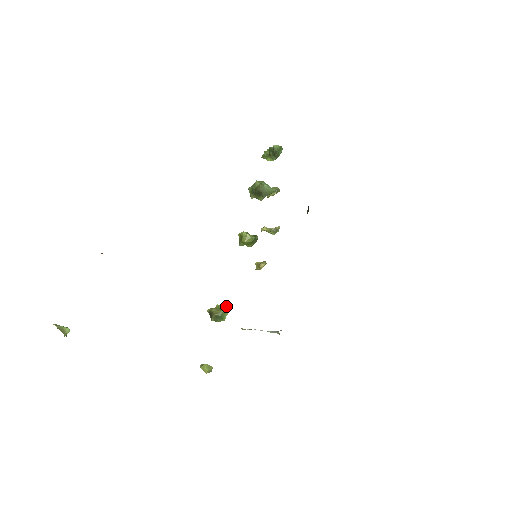
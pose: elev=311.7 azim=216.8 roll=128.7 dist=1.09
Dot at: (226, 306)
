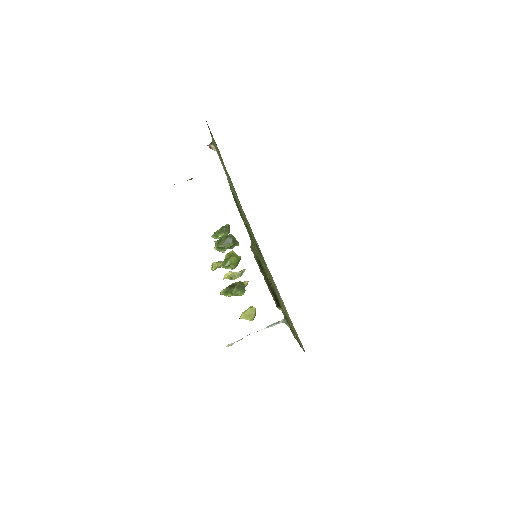
Dot at: occluded
